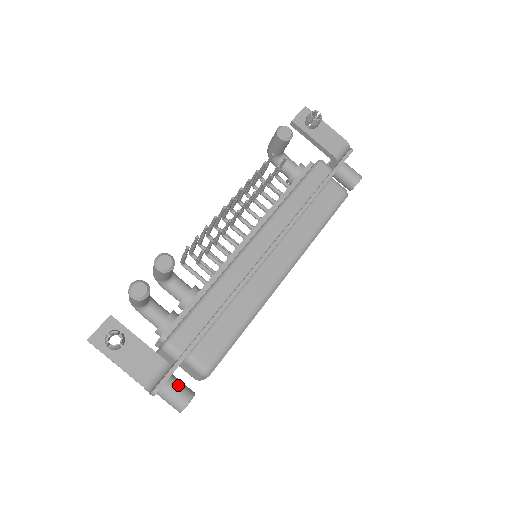
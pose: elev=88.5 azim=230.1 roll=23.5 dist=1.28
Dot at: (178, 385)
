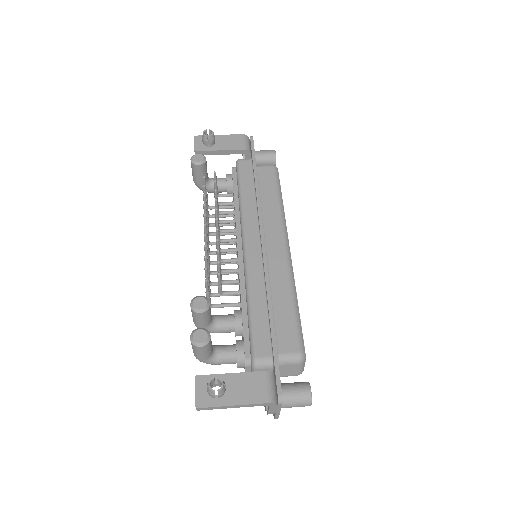
Dot at: (291, 385)
